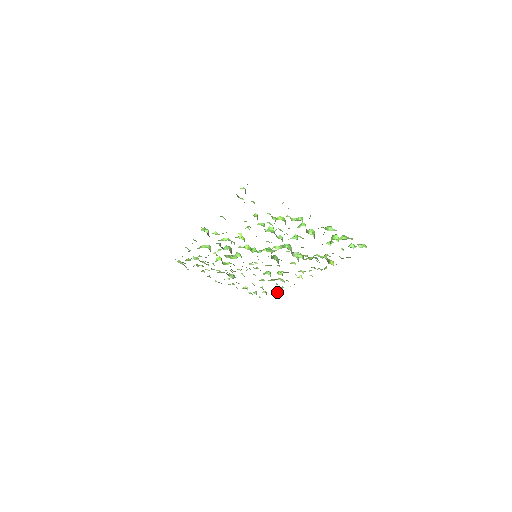
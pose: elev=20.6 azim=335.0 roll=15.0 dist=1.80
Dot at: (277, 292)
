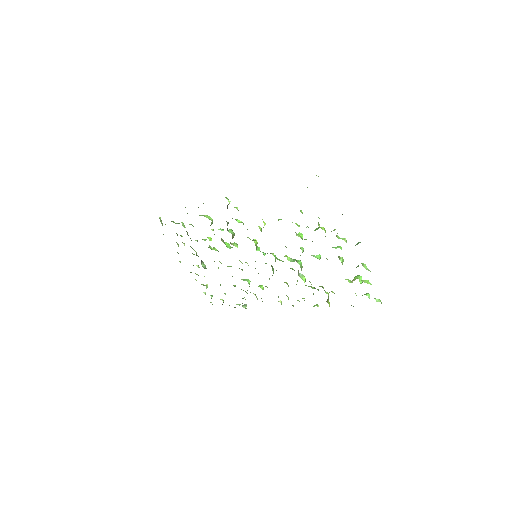
Dot at: occluded
